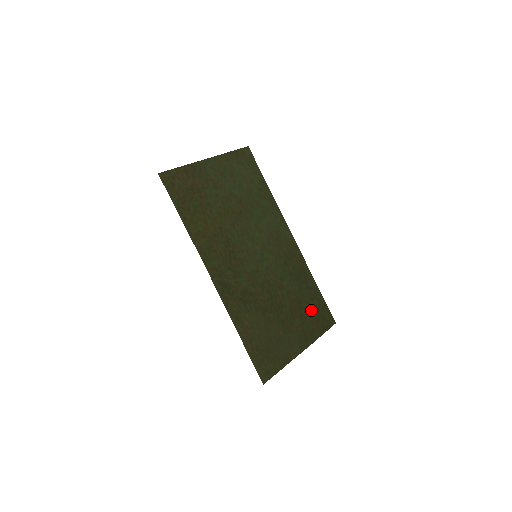
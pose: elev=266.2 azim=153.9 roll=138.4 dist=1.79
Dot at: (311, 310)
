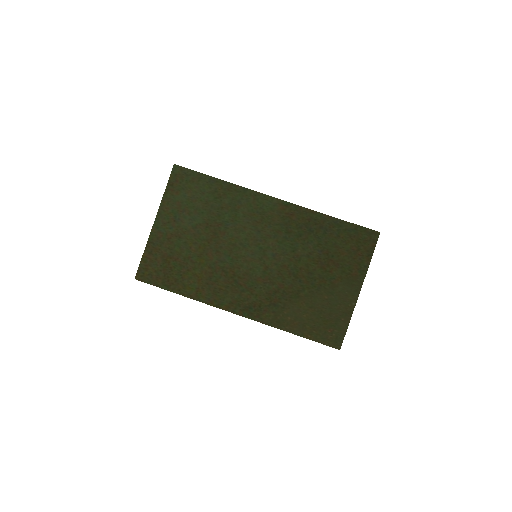
Dot at: (343, 248)
